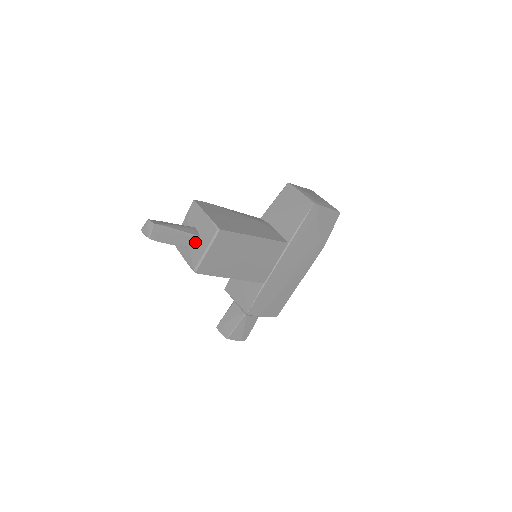
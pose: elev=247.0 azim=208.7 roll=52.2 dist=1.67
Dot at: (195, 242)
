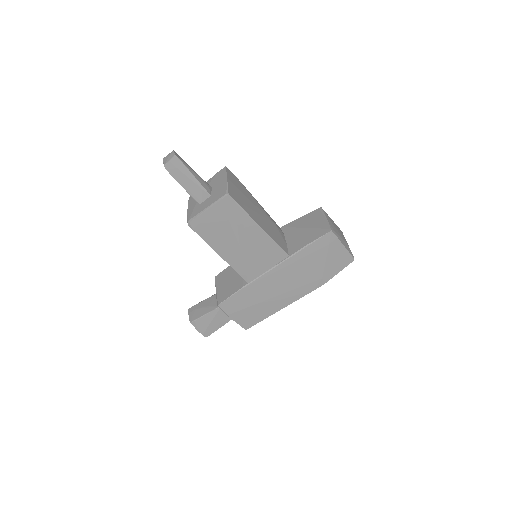
Dot at: (203, 198)
